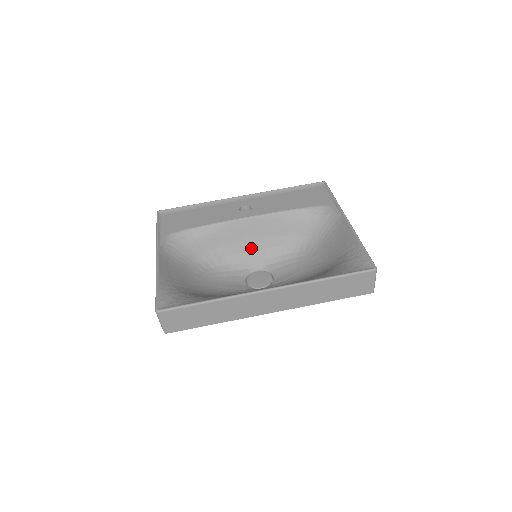
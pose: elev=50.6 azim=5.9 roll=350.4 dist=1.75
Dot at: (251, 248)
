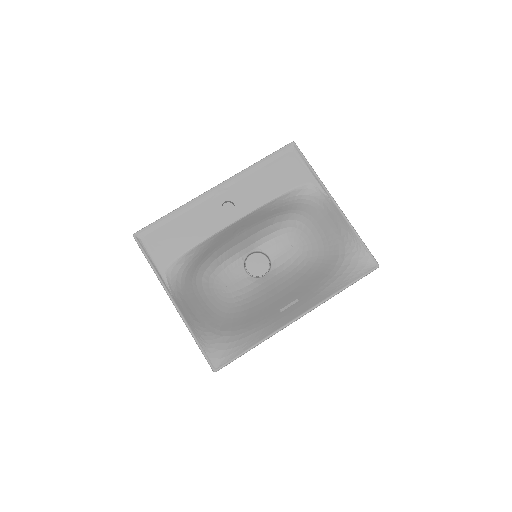
Dot at: (242, 239)
